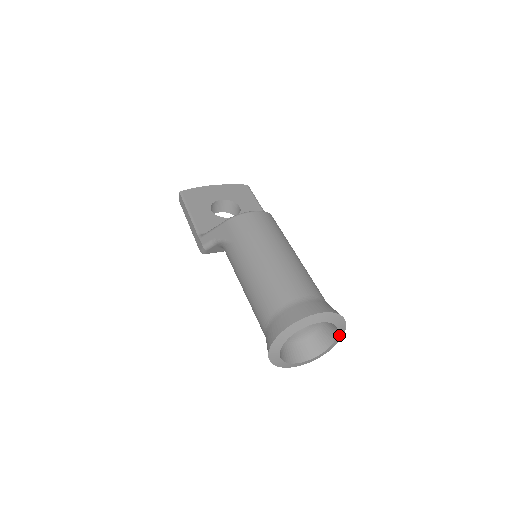
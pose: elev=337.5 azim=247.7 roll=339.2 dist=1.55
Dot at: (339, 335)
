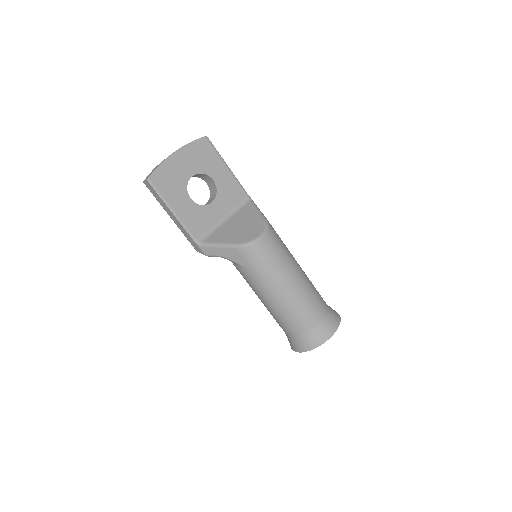
Dot at: occluded
